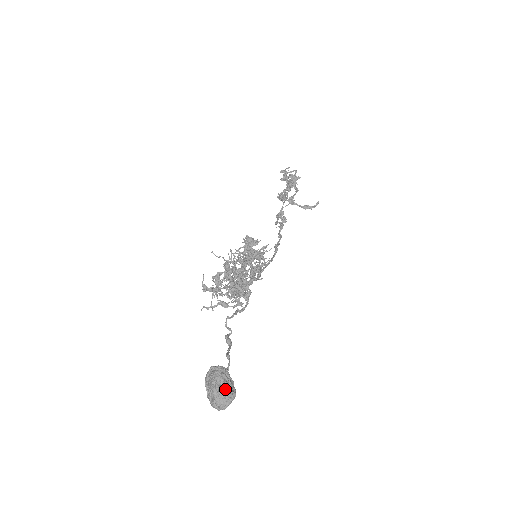
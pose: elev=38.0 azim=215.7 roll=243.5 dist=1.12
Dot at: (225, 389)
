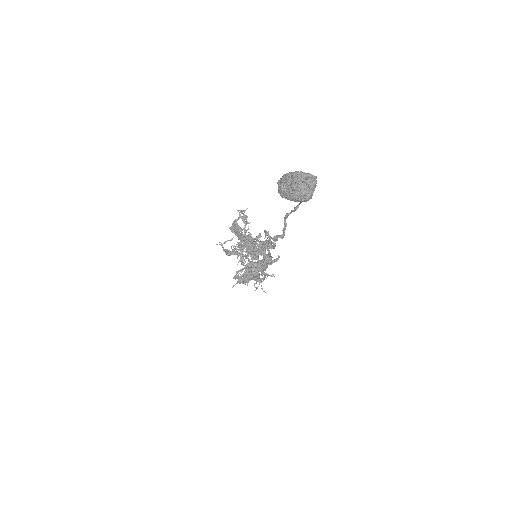
Dot at: (303, 173)
